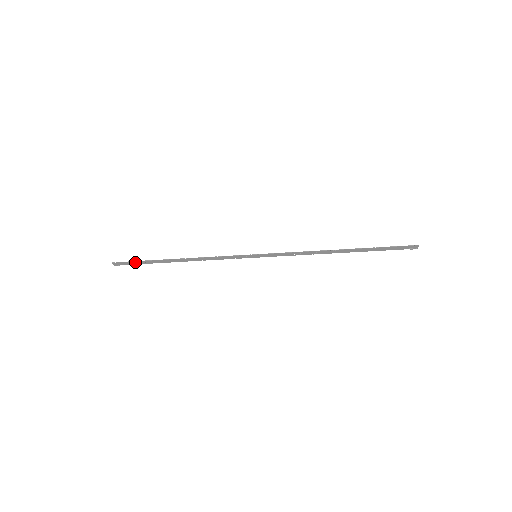
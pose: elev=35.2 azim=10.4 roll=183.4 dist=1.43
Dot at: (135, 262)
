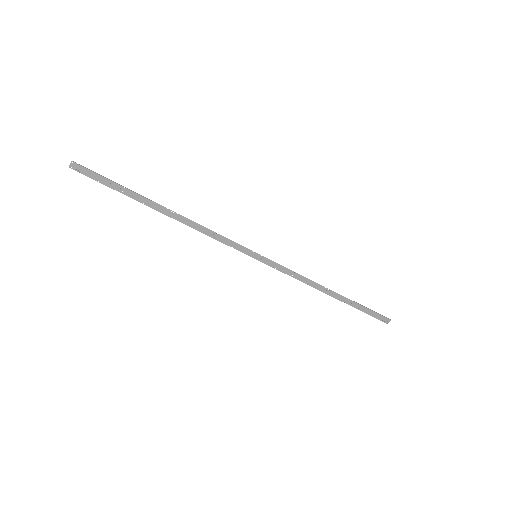
Dot at: (107, 180)
